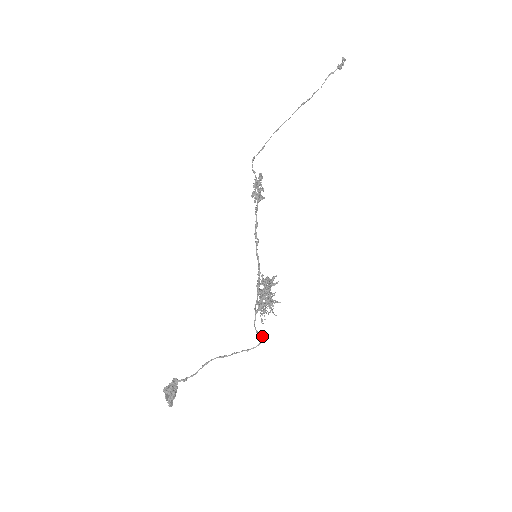
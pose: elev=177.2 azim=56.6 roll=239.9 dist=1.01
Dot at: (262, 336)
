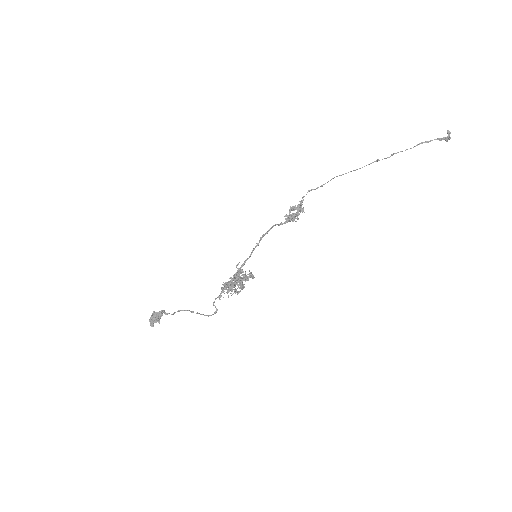
Dot at: (216, 309)
